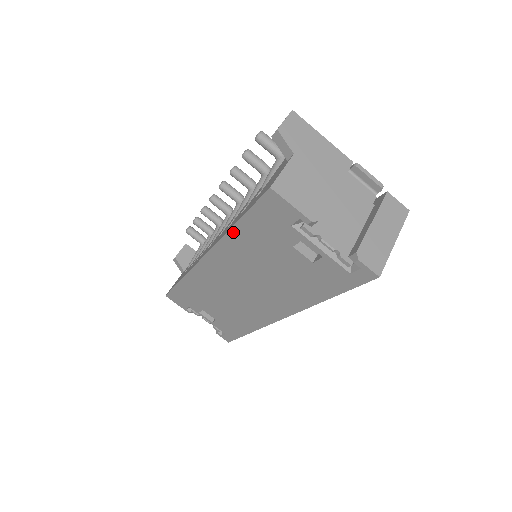
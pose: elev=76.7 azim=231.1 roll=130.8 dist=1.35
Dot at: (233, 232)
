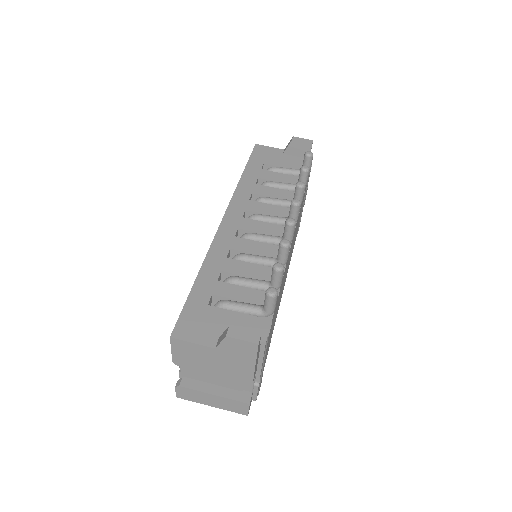
Dot at: (200, 272)
